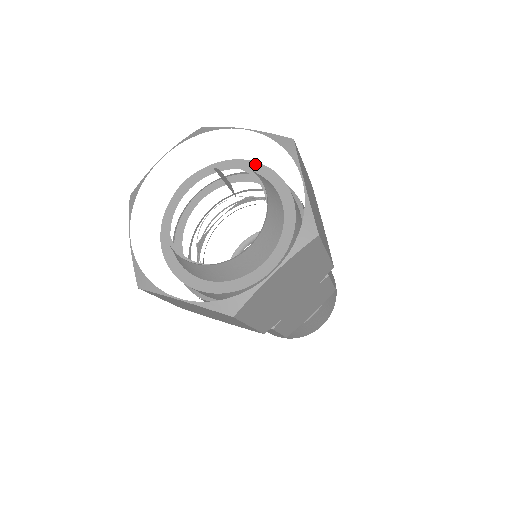
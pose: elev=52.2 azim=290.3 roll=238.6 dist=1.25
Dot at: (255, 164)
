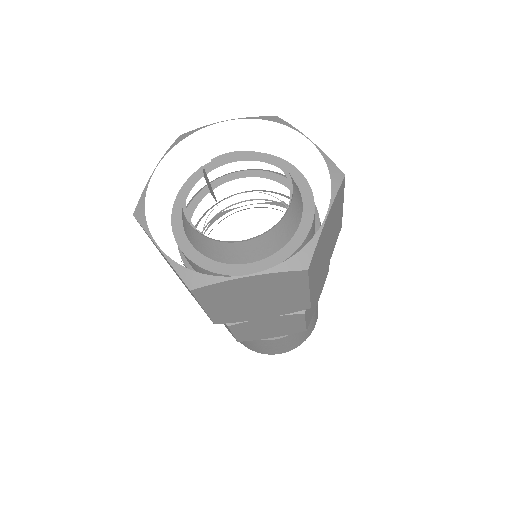
Dot at: (243, 154)
